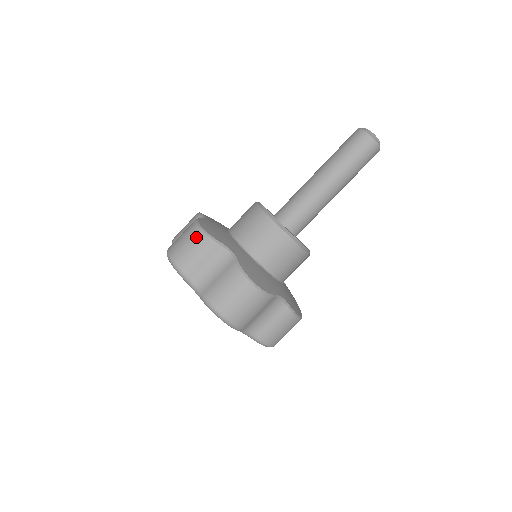
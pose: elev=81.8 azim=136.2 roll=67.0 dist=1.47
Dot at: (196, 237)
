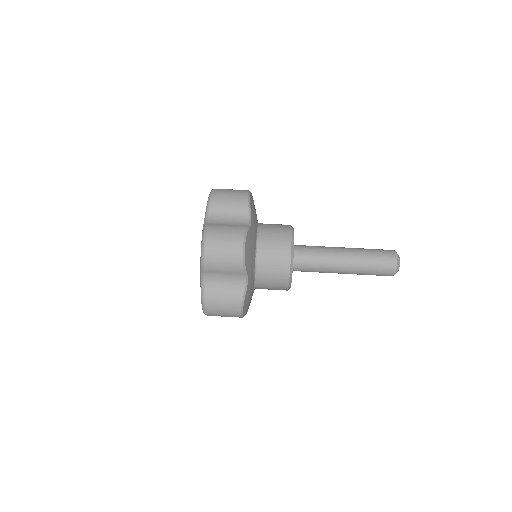
Dot at: (241, 194)
